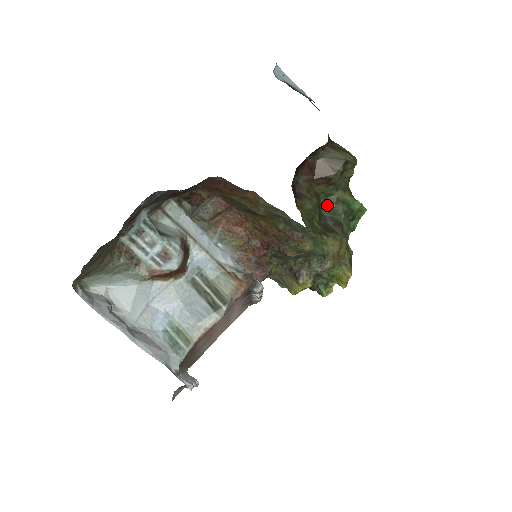
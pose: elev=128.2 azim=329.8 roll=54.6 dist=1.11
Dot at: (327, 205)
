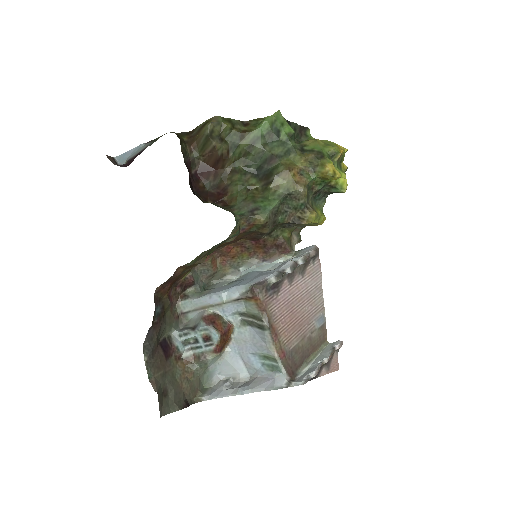
Dot at: (249, 162)
